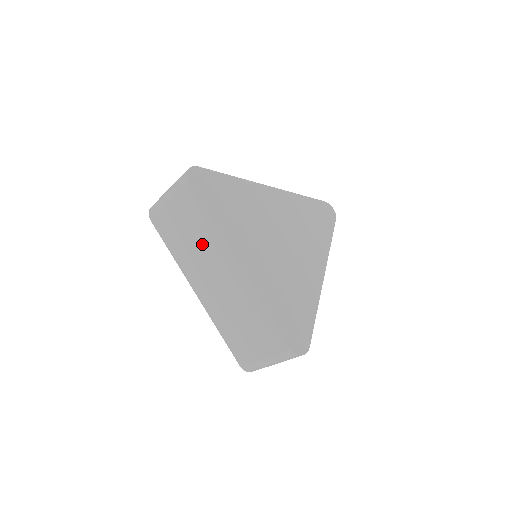
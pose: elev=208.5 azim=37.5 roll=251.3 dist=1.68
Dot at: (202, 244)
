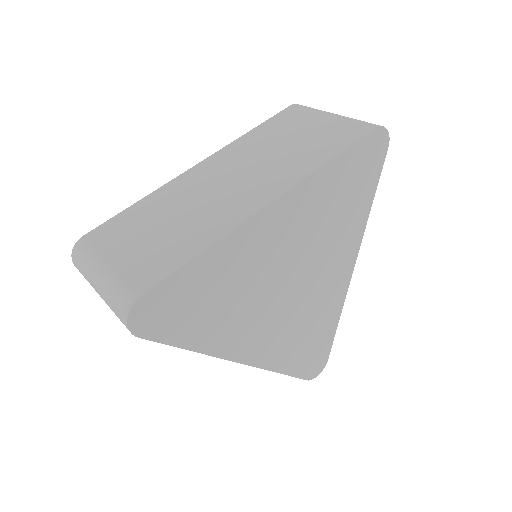
Dot at: occluded
